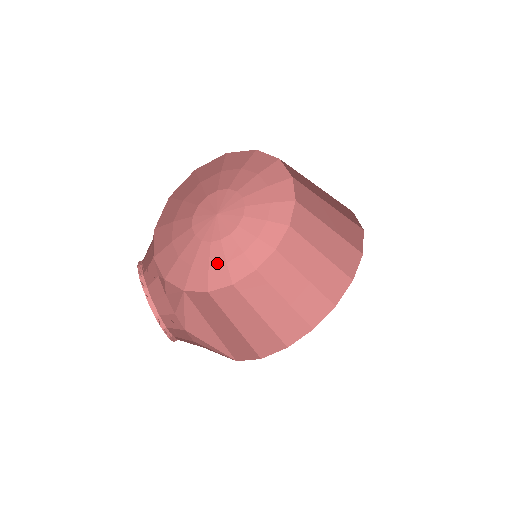
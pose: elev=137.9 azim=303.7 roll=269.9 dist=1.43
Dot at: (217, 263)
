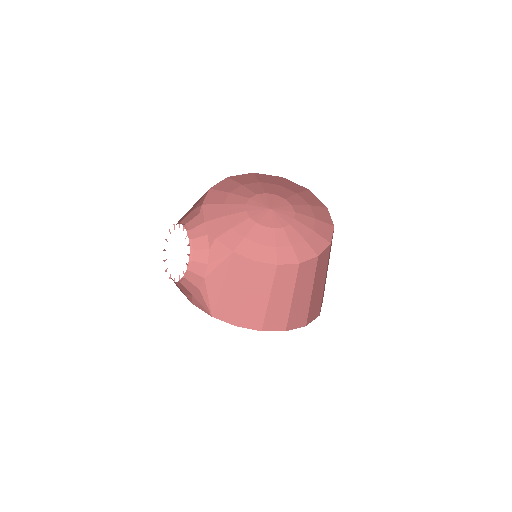
Dot at: (268, 244)
